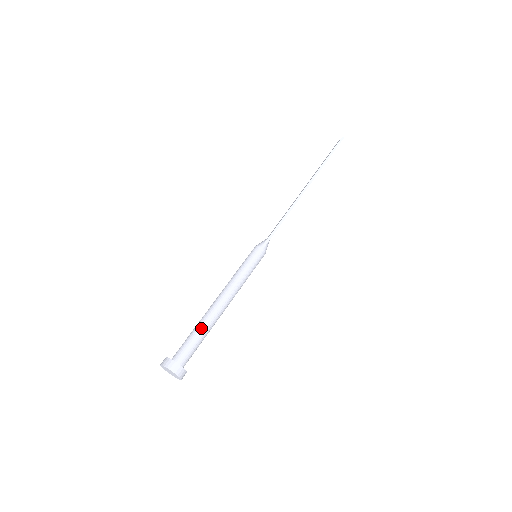
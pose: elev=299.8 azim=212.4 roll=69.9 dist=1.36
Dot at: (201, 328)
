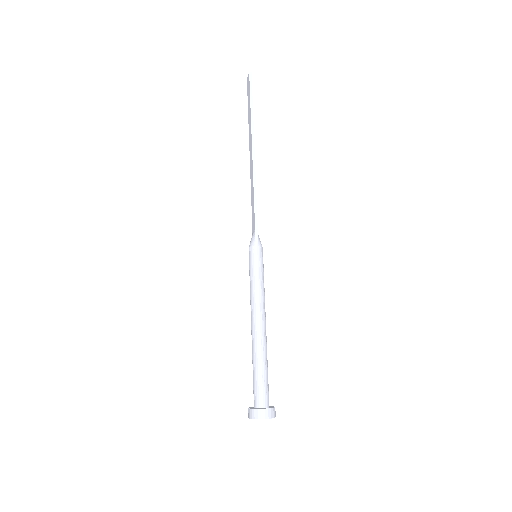
Dot at: (259, 361)
